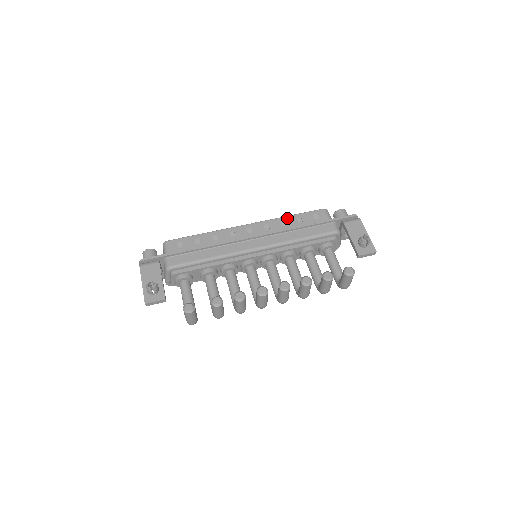
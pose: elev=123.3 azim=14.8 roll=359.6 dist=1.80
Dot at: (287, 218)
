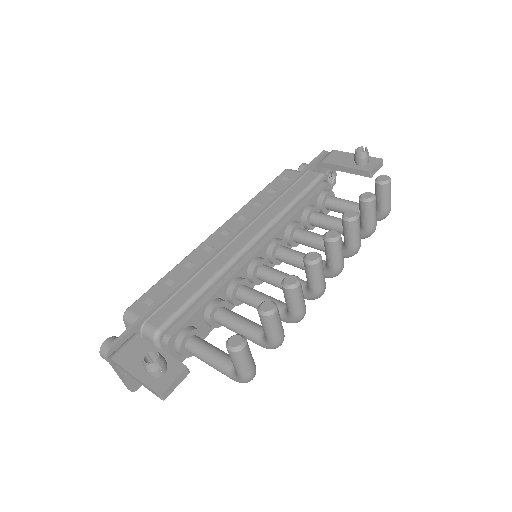
Dot at: (256, 198)
